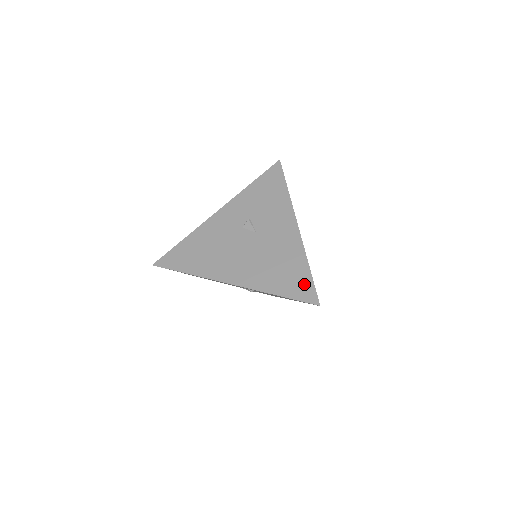
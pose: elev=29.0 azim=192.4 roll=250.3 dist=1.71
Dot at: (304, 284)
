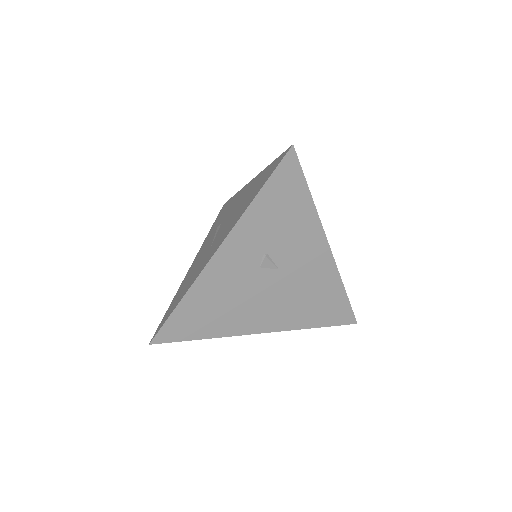
Dot at: (341, 310)
